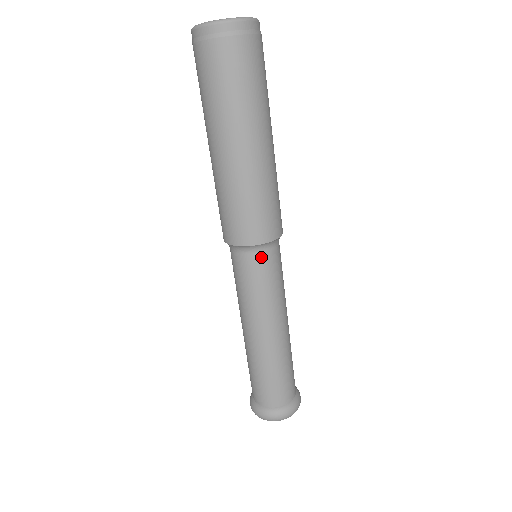
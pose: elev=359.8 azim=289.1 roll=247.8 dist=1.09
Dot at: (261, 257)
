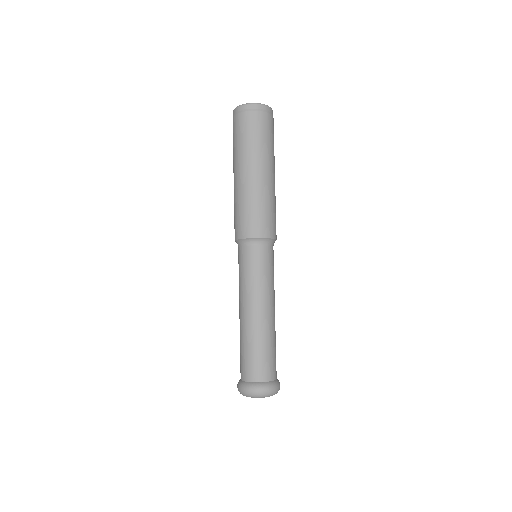
Dot at: (266, 249)
